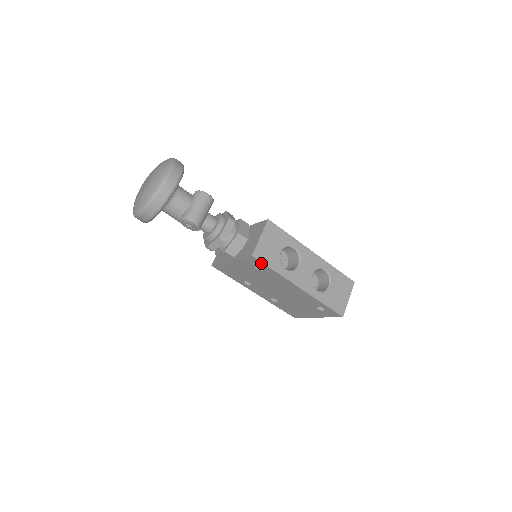
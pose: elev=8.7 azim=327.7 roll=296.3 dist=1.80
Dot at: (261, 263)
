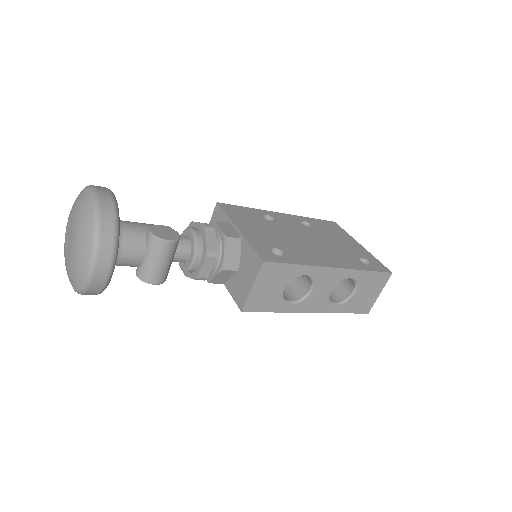
Dot at: (256, 310)
